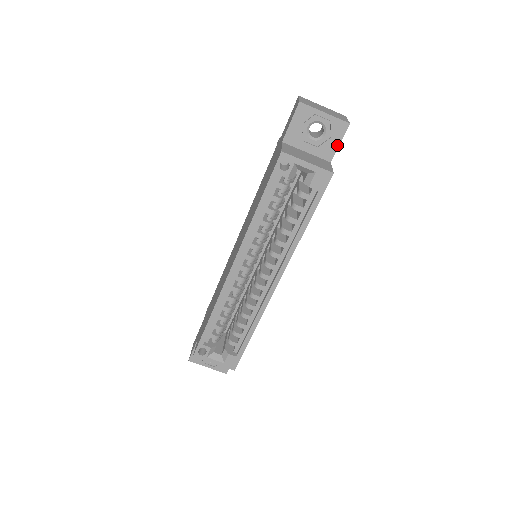
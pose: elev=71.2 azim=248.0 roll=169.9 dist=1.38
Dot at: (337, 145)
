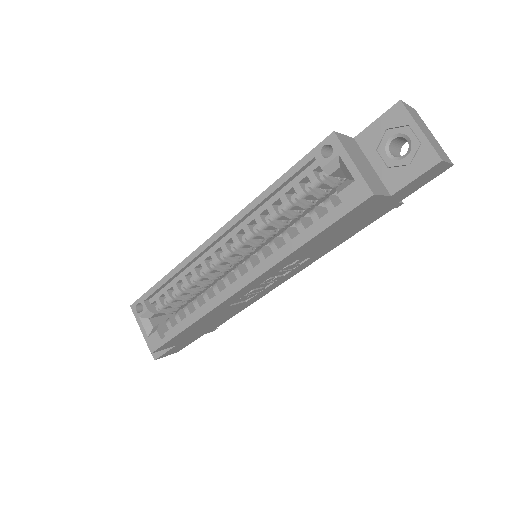
Dot at: (411, 179)
